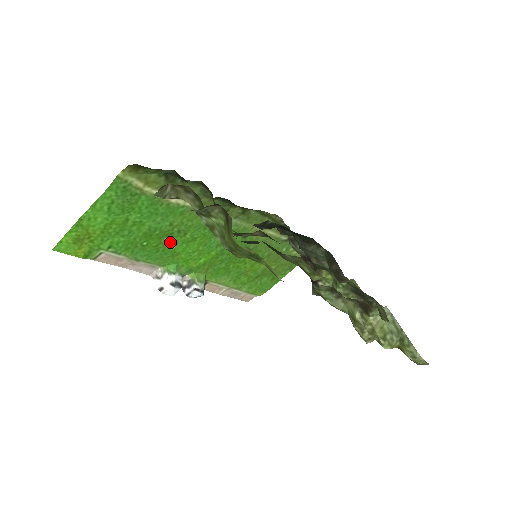
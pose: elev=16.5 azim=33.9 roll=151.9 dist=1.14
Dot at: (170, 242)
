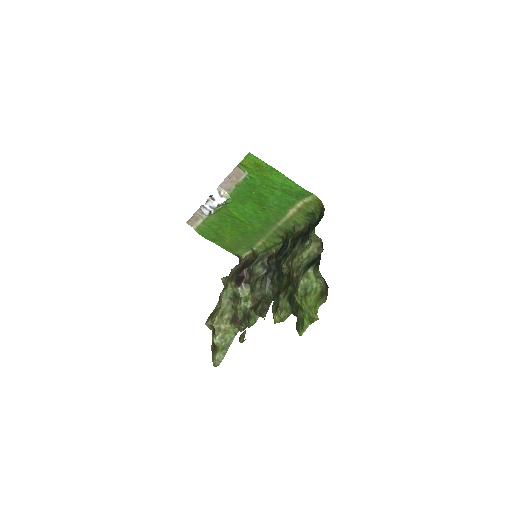
Dot at: (254, 203)
